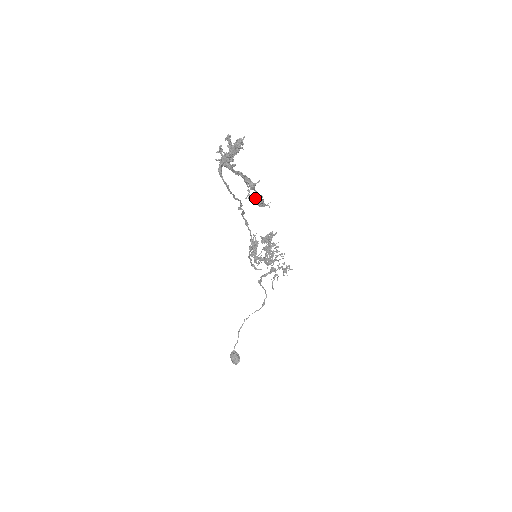
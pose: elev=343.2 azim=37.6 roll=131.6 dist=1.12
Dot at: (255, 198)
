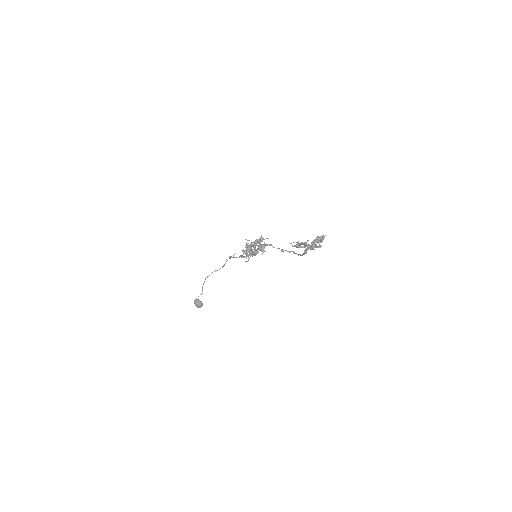
Dot at: (297, 245)
